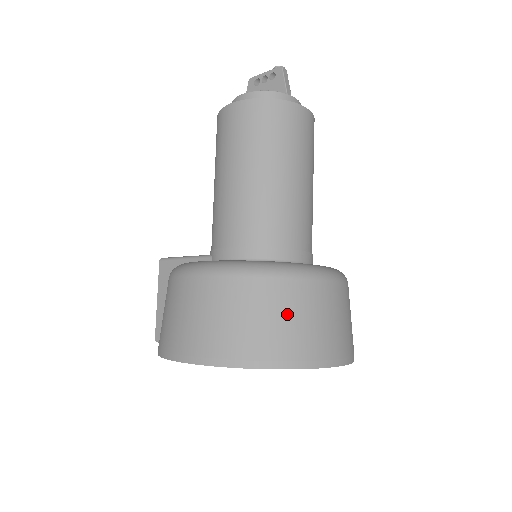
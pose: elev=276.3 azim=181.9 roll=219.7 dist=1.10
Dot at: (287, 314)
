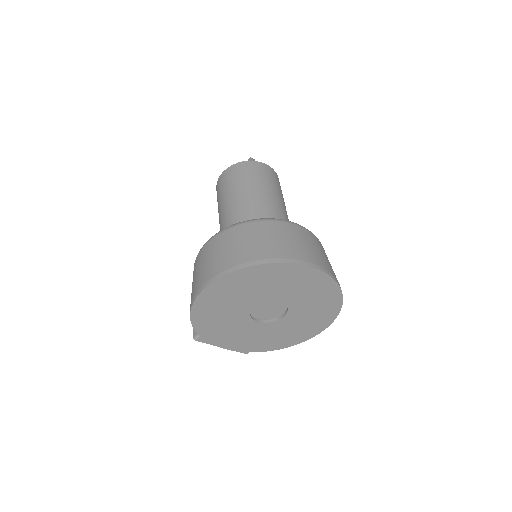
Dot at: (265, 237)
